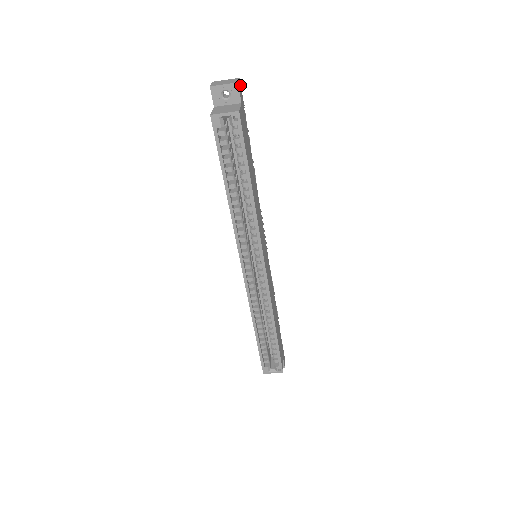
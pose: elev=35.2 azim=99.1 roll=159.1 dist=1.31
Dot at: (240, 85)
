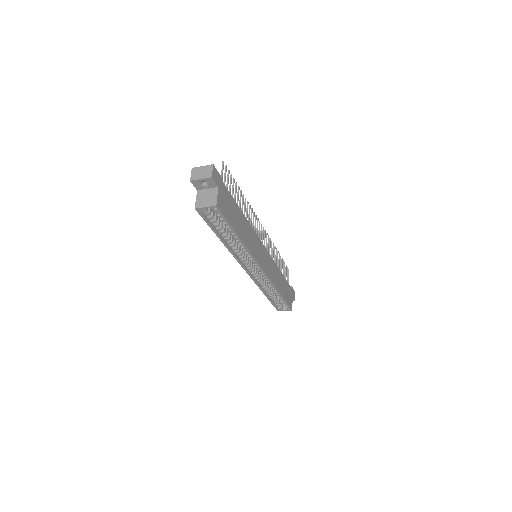
Dot at: (215, 170)
